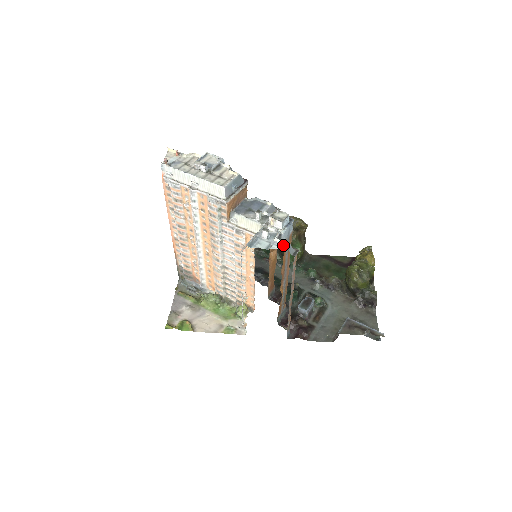
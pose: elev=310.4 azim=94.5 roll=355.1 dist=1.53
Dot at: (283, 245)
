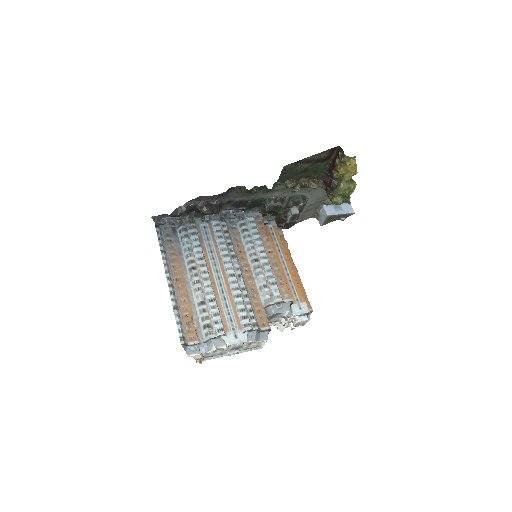
Dot at: occluded
